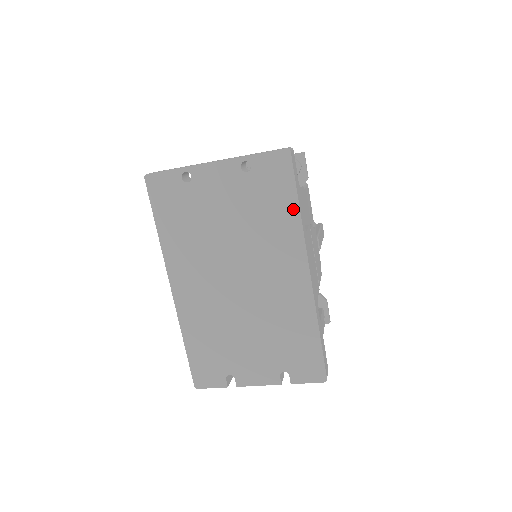
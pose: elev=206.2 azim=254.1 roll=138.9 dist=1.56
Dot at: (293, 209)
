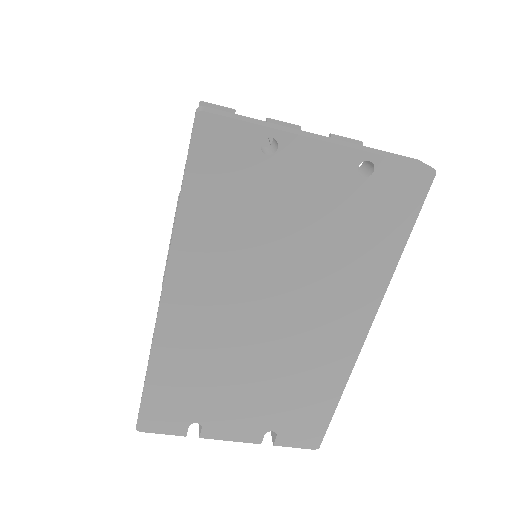
Dot at: (394, 250)
